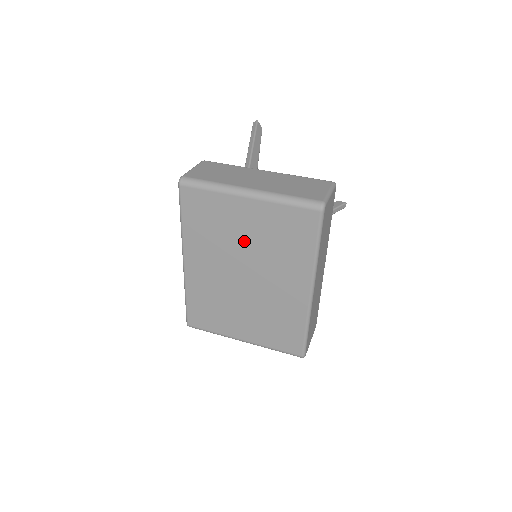
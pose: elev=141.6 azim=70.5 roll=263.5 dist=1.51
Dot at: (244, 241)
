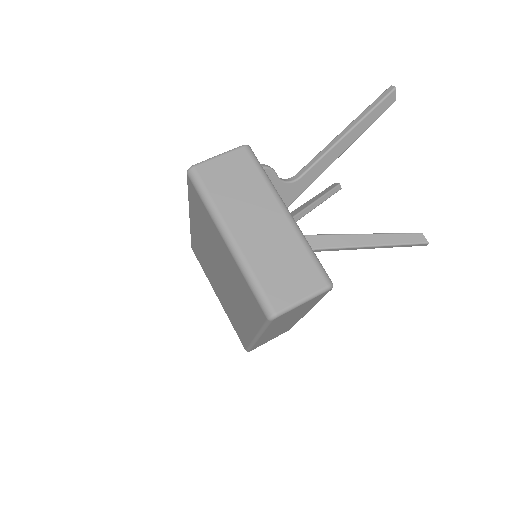
Dot at: (222, 260)
